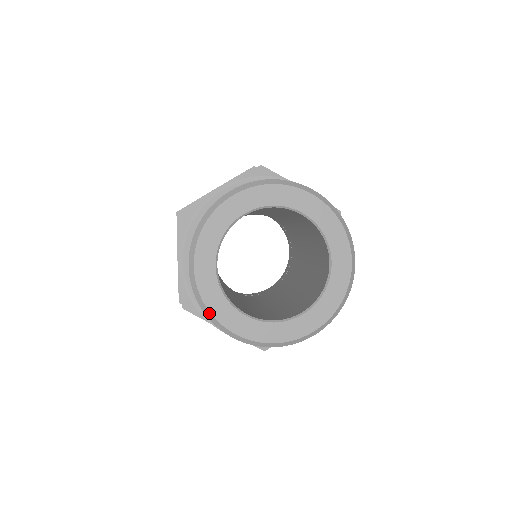
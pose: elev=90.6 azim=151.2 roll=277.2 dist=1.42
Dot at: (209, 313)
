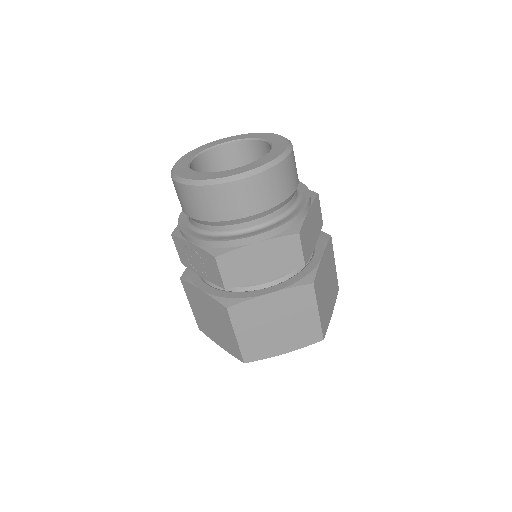
Dot at: (173, 172)
